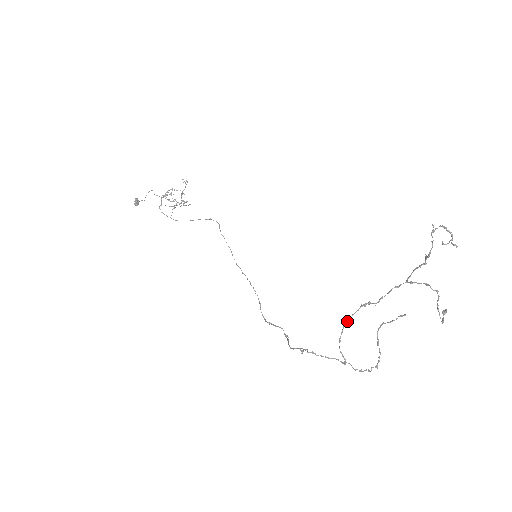
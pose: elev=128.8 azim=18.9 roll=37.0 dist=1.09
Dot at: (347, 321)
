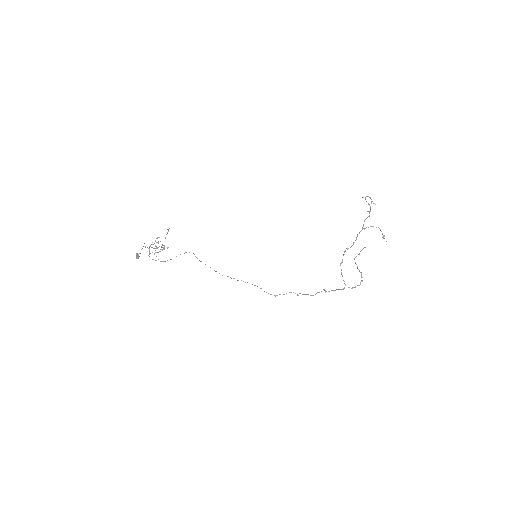
Dot at: (341, 263)
